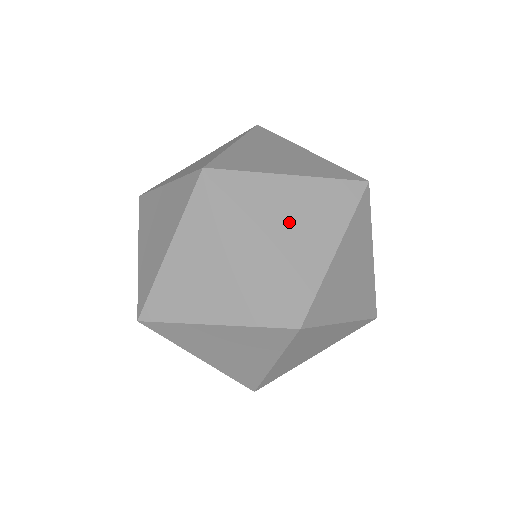
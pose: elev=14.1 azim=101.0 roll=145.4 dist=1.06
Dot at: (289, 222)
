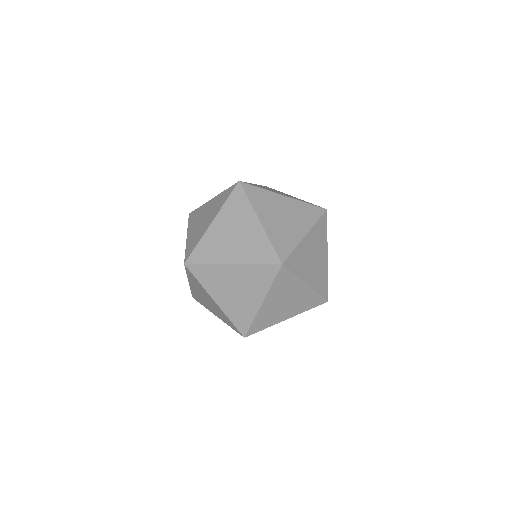
Dot at: (281, 215)
